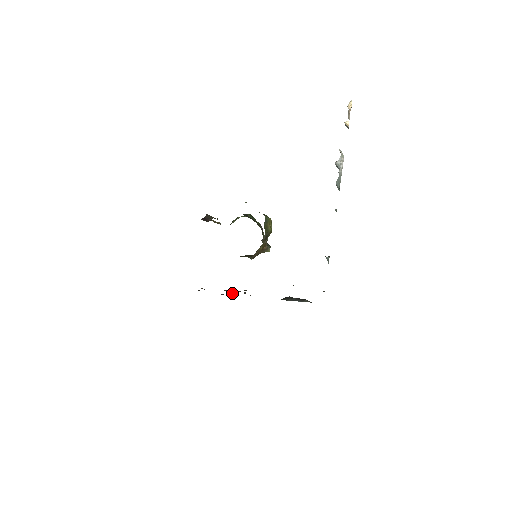
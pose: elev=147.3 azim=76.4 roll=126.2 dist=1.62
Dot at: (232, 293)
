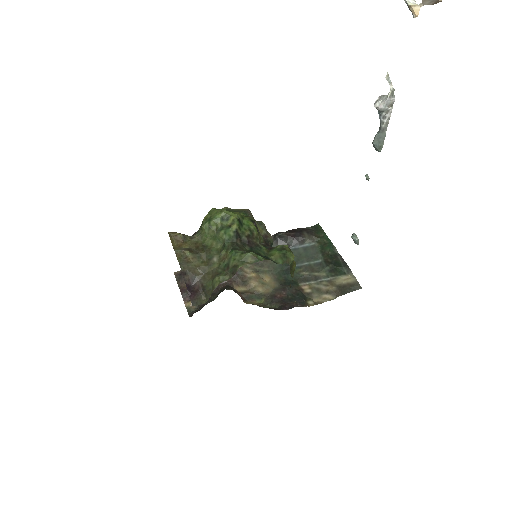
Dot at: occluded
